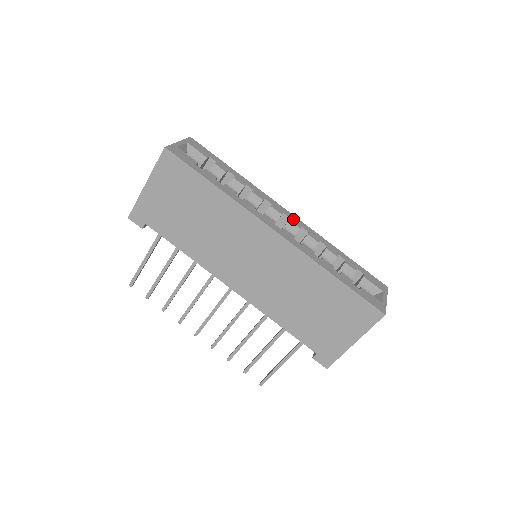
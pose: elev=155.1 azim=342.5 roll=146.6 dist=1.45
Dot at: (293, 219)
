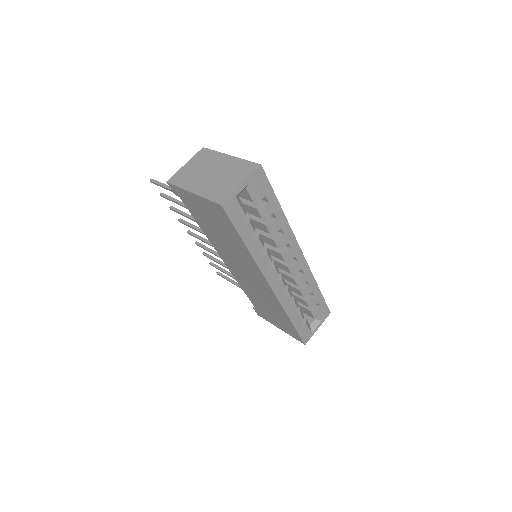
Dot at: (299, 262)
